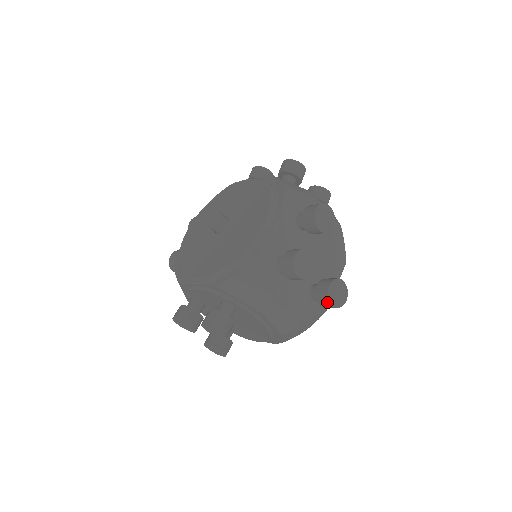
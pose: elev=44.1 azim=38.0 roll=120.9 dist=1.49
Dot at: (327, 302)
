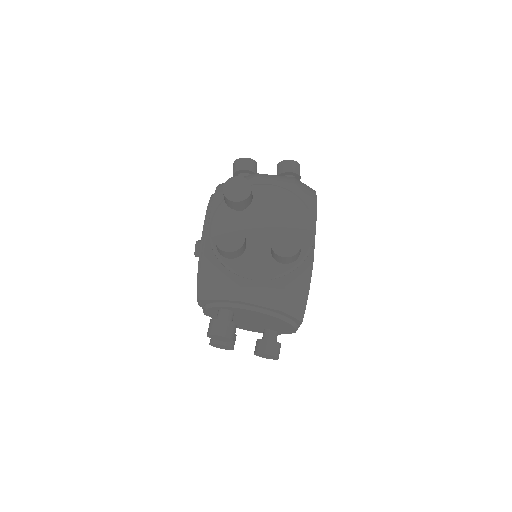
Dot at: (285, 163)
